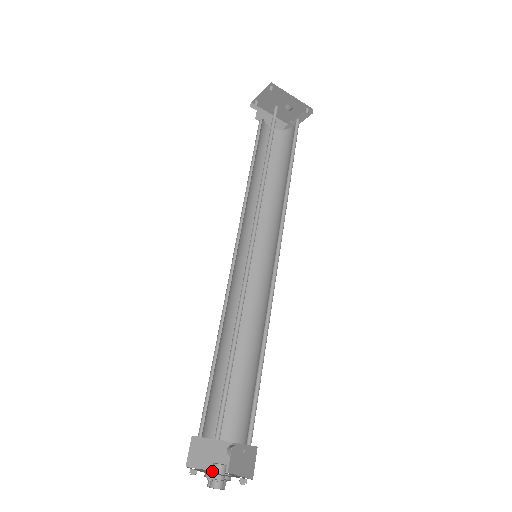
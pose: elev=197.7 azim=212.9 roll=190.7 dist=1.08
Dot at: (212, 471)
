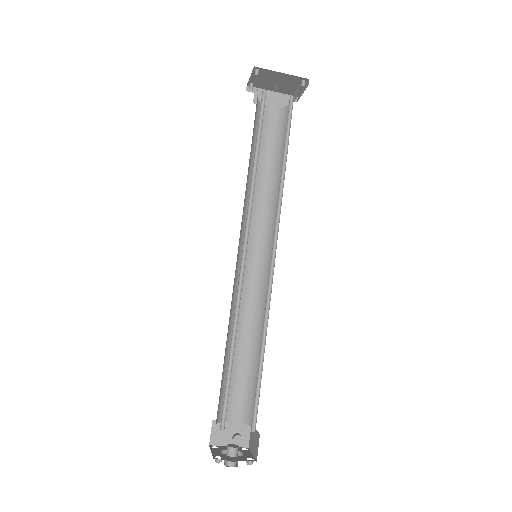
Dot at: occluded
